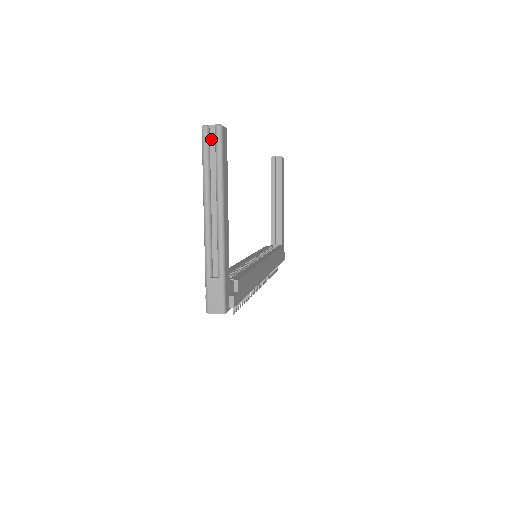
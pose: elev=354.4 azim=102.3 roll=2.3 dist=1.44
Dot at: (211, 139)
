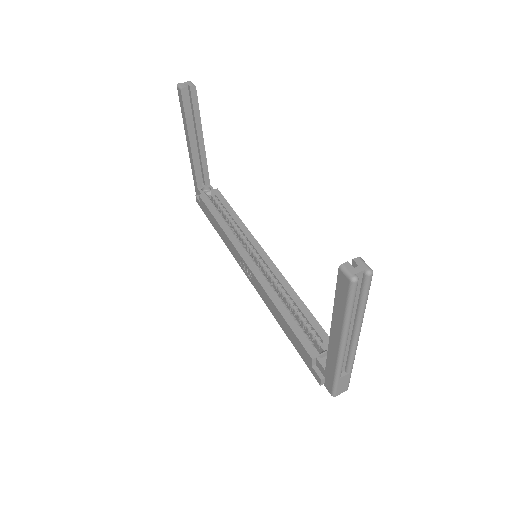
Dot at: (357, 284)
